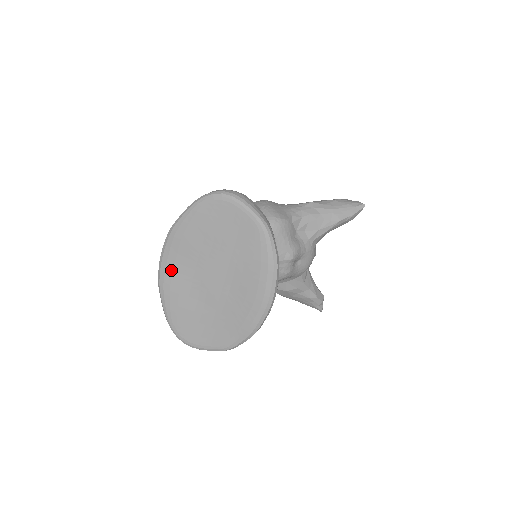
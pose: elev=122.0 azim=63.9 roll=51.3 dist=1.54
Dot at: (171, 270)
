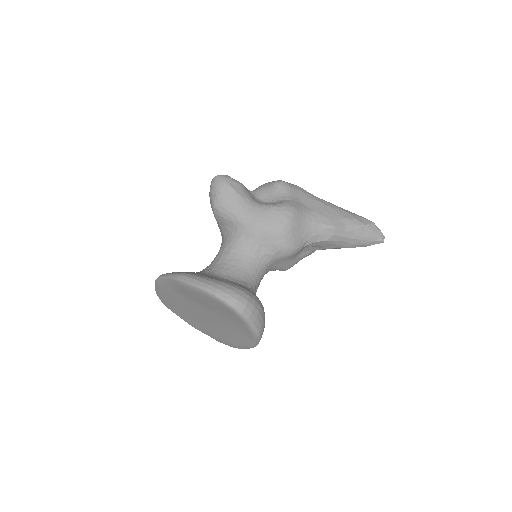
Dot at: (169, 288)
